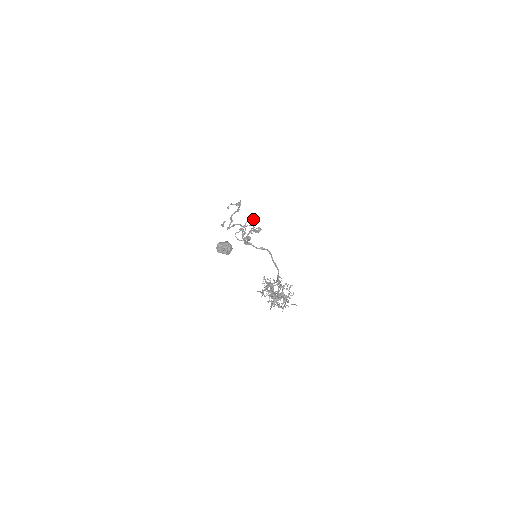
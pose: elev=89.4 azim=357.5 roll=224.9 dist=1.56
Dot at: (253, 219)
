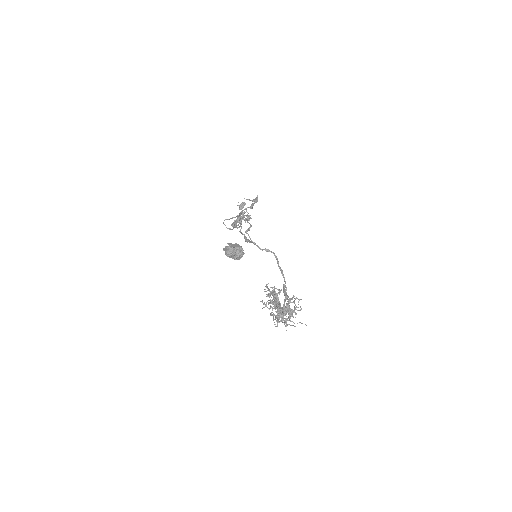
Dot at: (243, 205)
